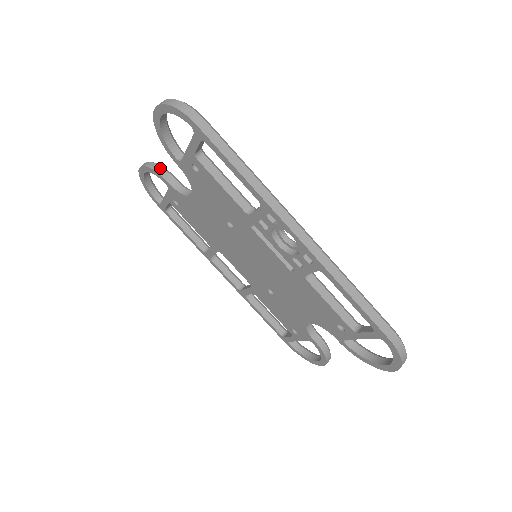
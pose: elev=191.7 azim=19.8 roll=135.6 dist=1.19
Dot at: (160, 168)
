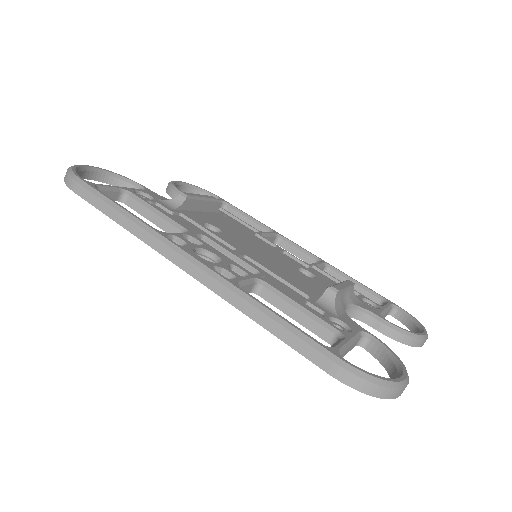
Dot at: (170, 189)
